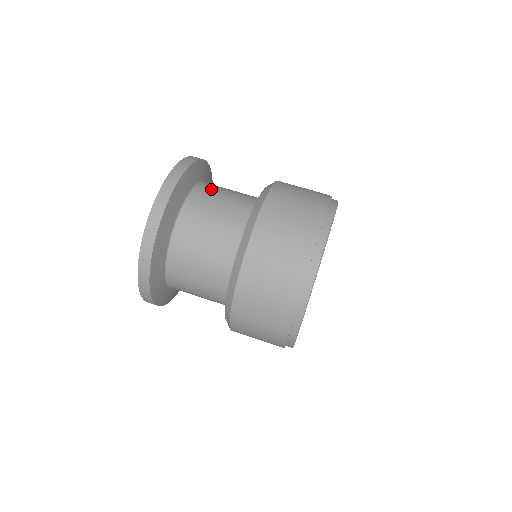
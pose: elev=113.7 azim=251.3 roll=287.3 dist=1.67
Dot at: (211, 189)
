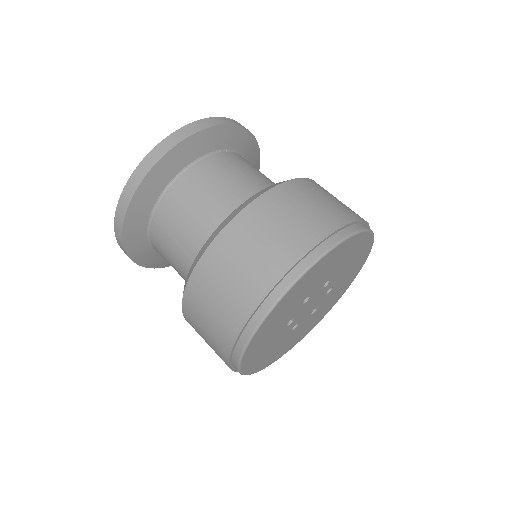
Dot at: occluded
